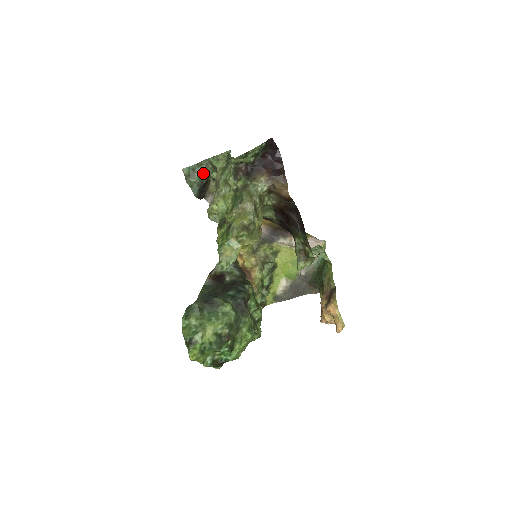
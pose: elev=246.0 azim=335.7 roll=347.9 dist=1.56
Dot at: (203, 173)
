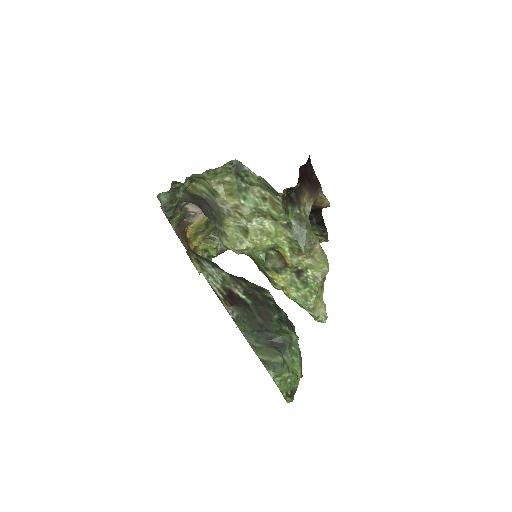
Dot at: (184, 190)
